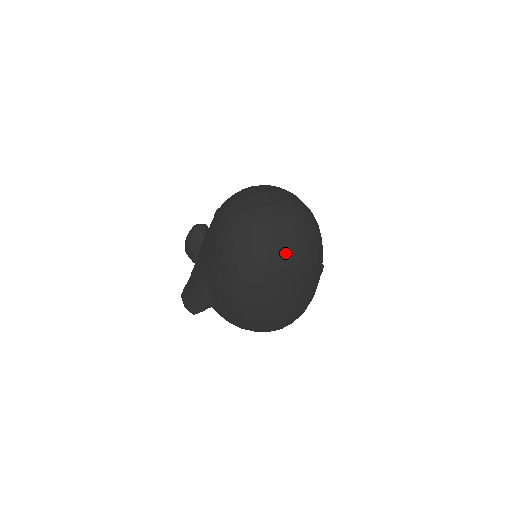
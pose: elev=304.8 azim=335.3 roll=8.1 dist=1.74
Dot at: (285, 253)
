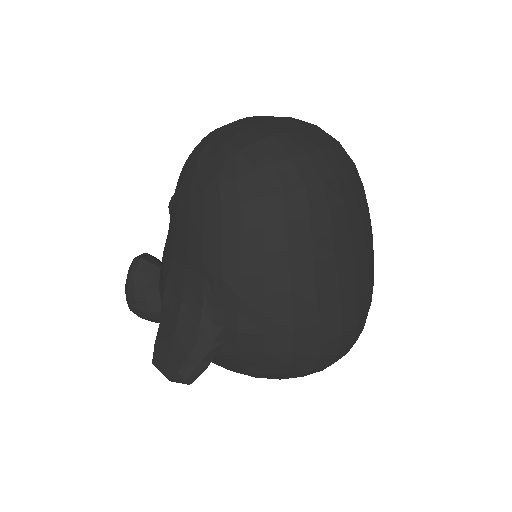
Dot at: (330, 177)
